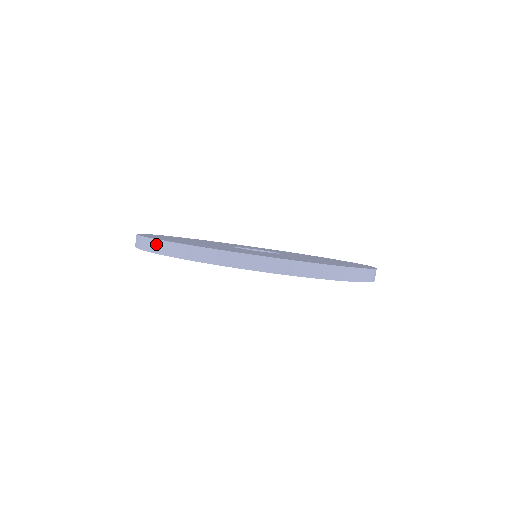
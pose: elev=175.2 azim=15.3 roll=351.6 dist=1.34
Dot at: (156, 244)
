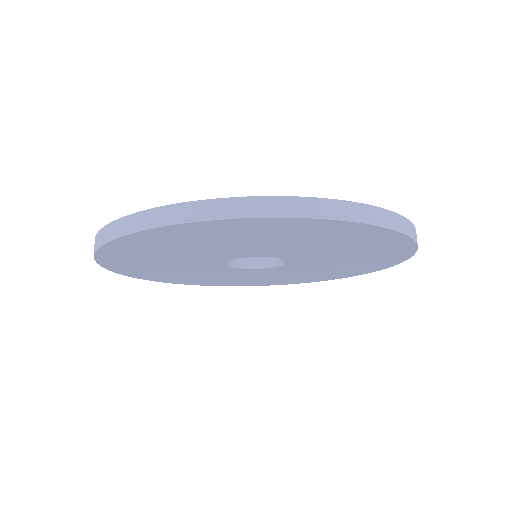
Dot at: occluded
